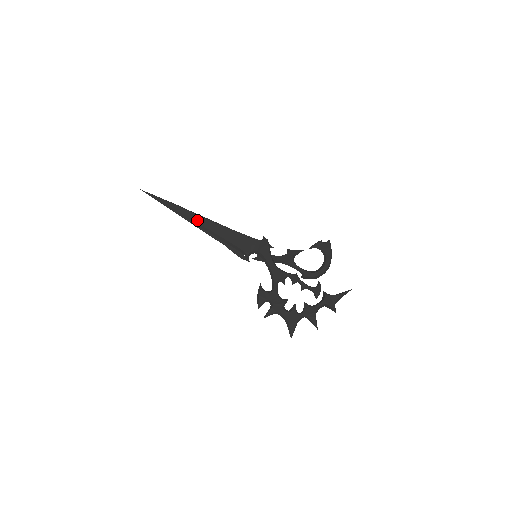
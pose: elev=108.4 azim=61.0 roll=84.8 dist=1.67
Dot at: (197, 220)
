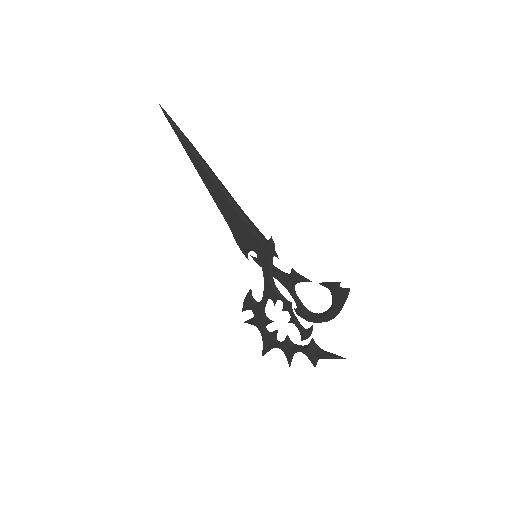
Dot at: (205, 178)
